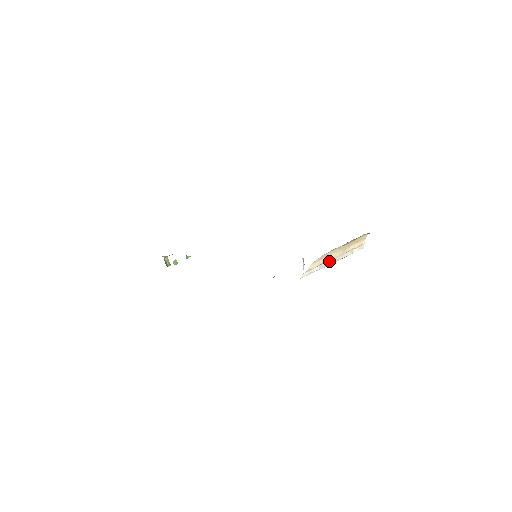
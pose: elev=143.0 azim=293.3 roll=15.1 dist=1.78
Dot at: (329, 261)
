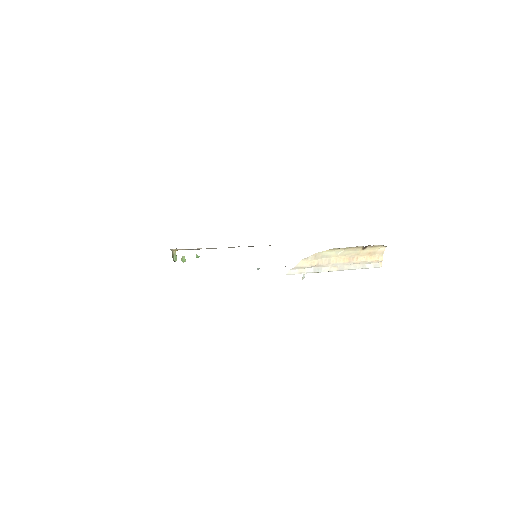
Dot at: (328, 266)
